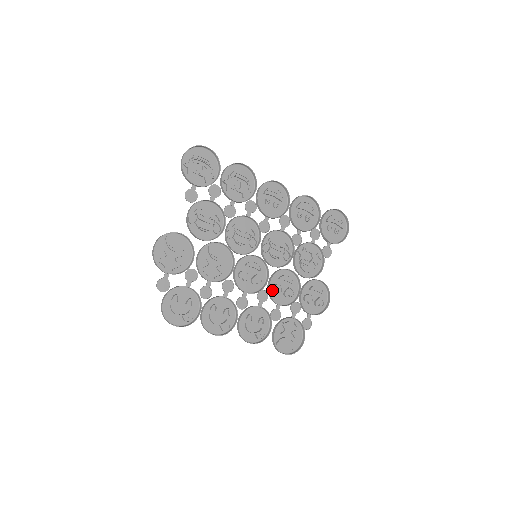
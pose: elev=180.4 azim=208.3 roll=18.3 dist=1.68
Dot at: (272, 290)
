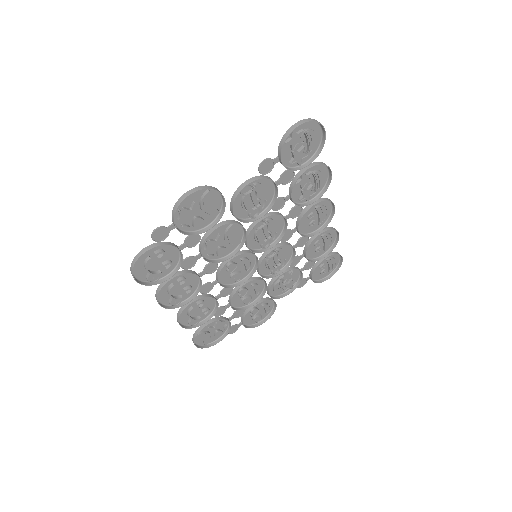
Dot at: (238, 290)
